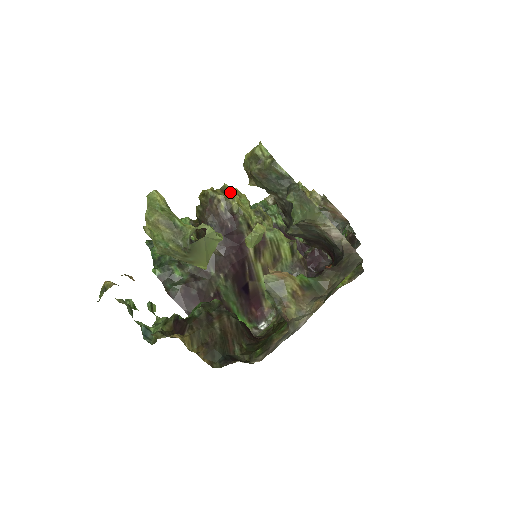
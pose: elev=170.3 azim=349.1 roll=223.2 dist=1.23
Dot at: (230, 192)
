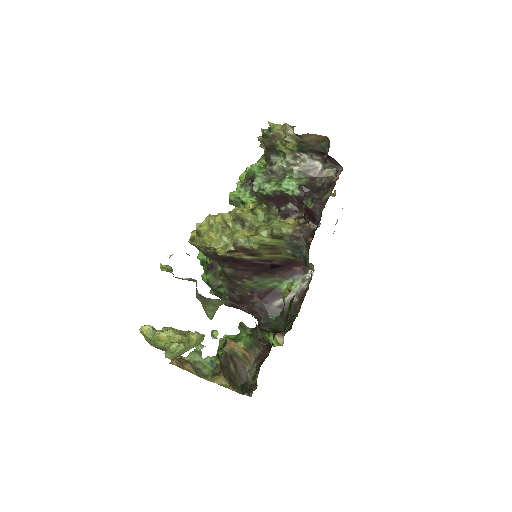
Dot at: (202, 232)
